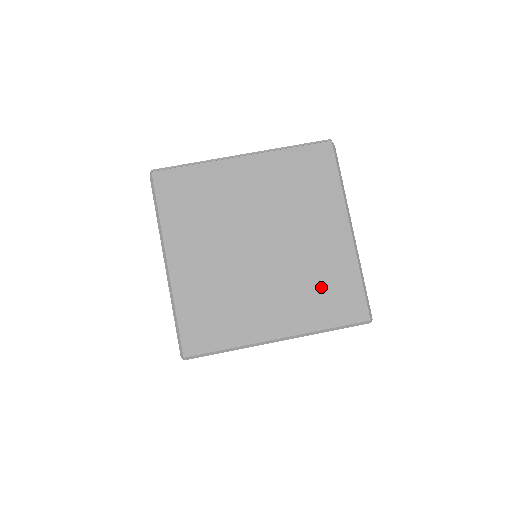
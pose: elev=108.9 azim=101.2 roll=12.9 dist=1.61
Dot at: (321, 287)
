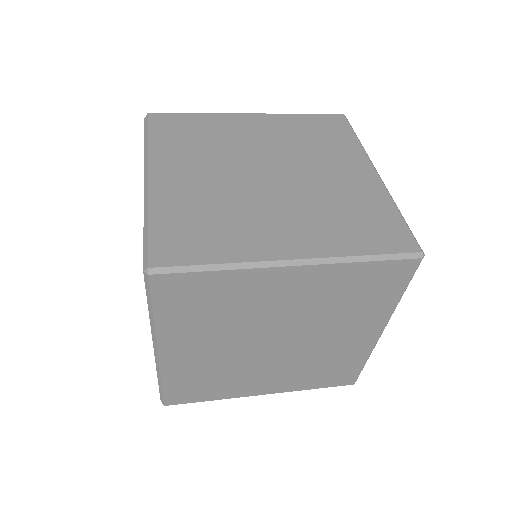
Dot at: (348, 215)
